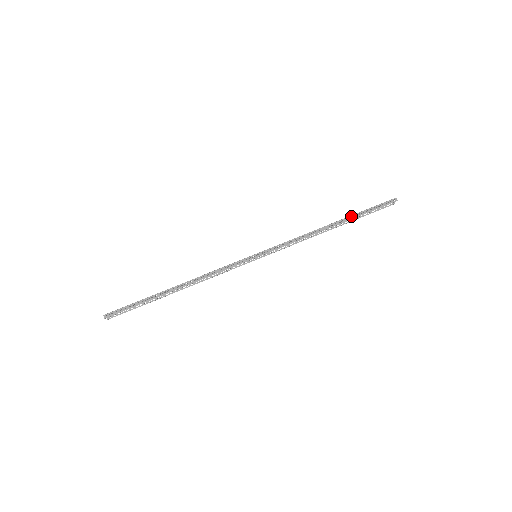
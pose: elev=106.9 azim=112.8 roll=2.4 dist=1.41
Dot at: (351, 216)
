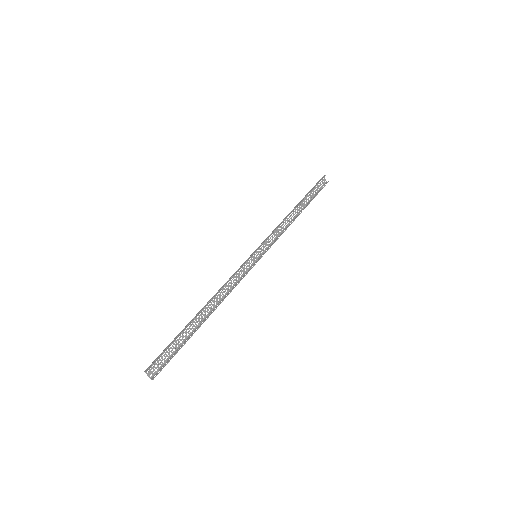
Dot at: (303, 198)
